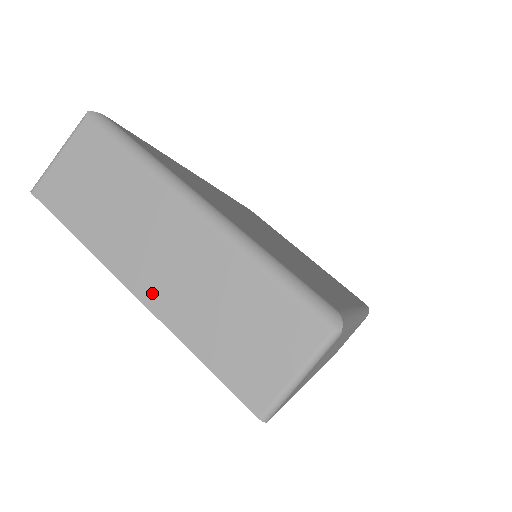
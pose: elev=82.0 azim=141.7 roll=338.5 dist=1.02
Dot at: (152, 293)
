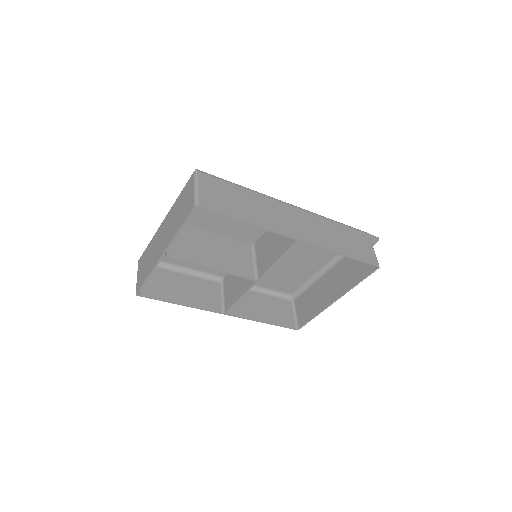
Dot at: (164, 246)
